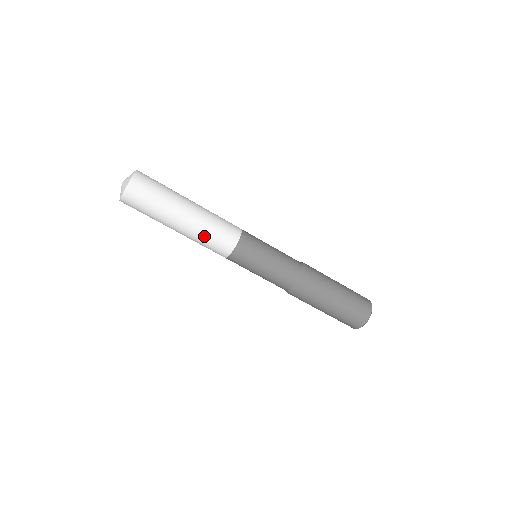
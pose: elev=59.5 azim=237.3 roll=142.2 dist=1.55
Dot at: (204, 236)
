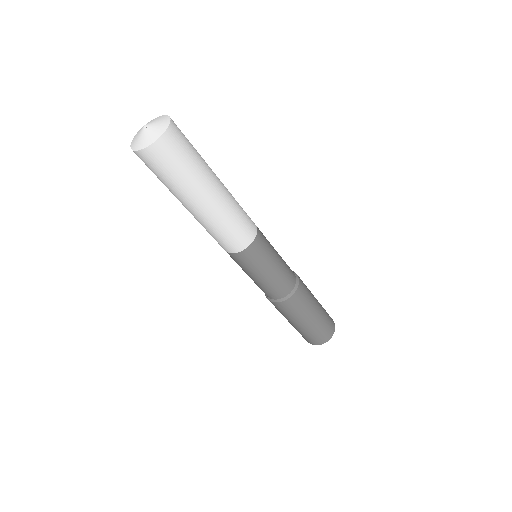
Dot at: (211, 229)
